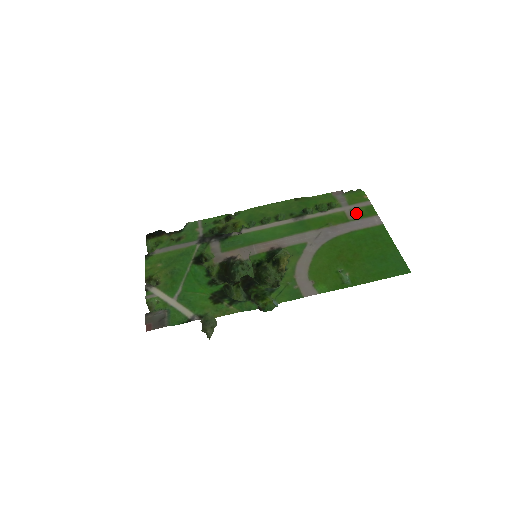
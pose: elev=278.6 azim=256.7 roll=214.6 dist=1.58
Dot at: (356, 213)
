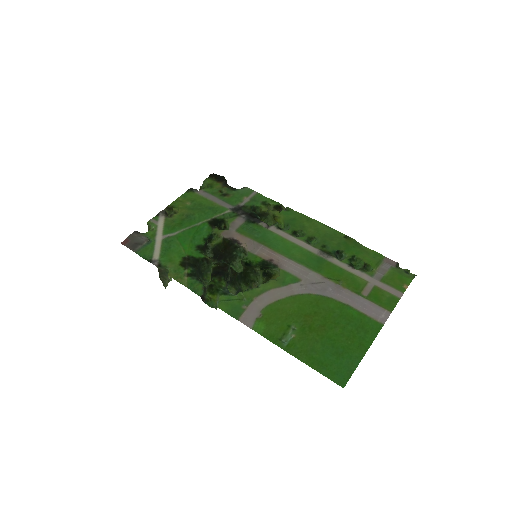
Dot at: (375, 293)
